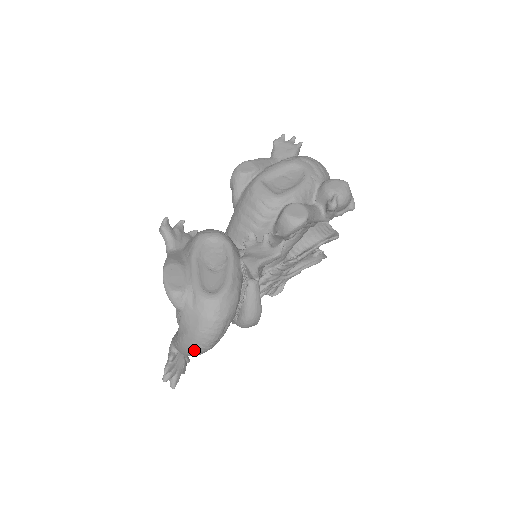
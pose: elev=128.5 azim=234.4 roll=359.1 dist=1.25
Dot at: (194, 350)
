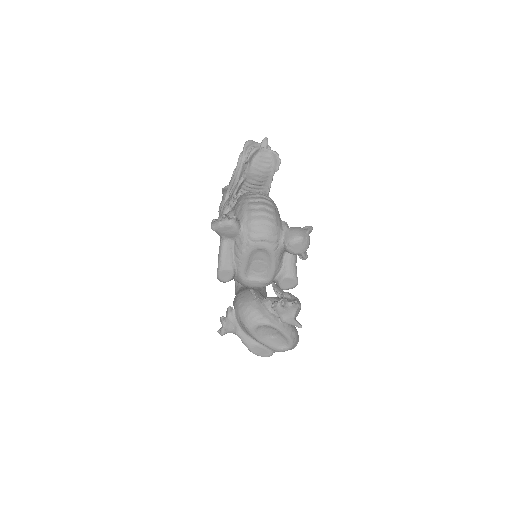
Dot at: occluded
